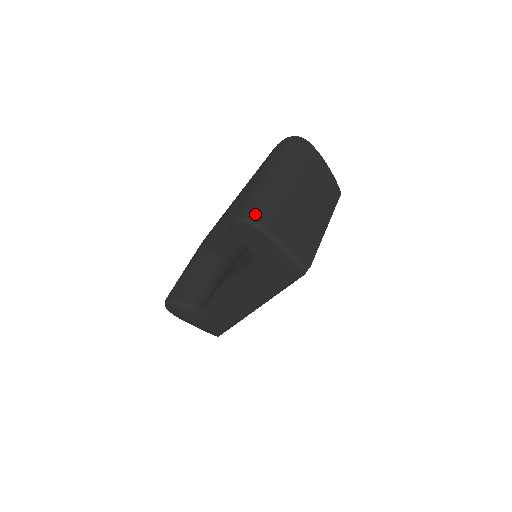
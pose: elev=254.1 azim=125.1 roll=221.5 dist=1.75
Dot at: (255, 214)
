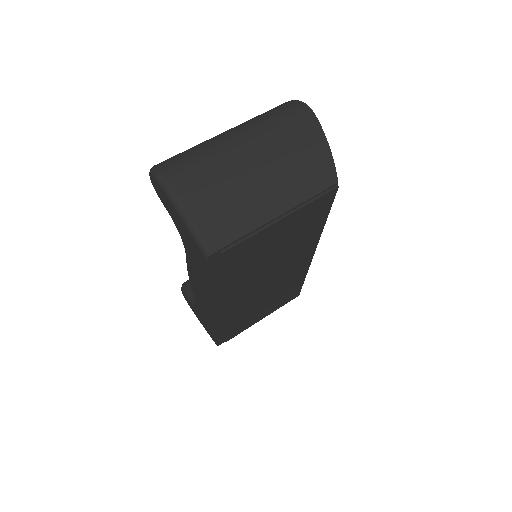
Dot at: (166, 166)
